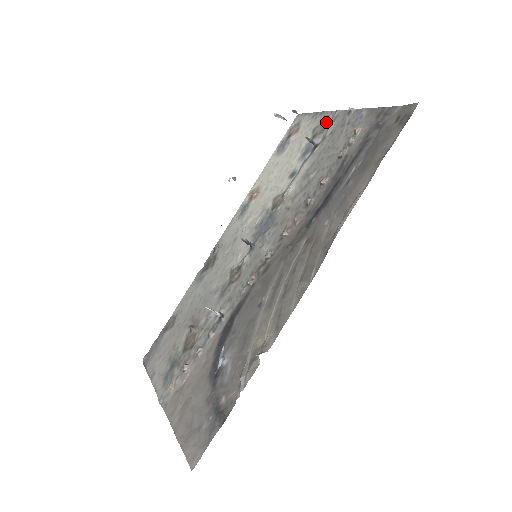
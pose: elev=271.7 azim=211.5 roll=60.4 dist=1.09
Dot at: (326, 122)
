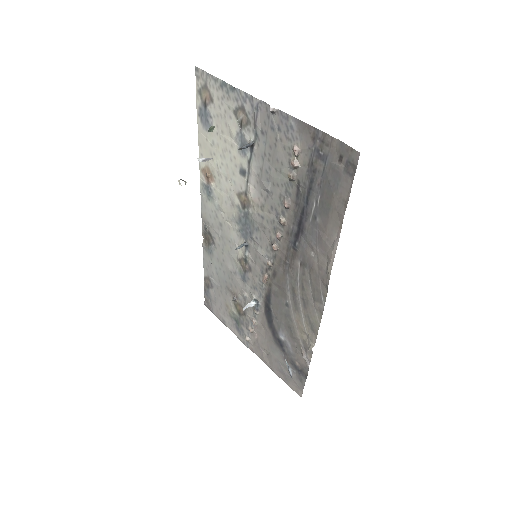
Dot at: (246, 109)
